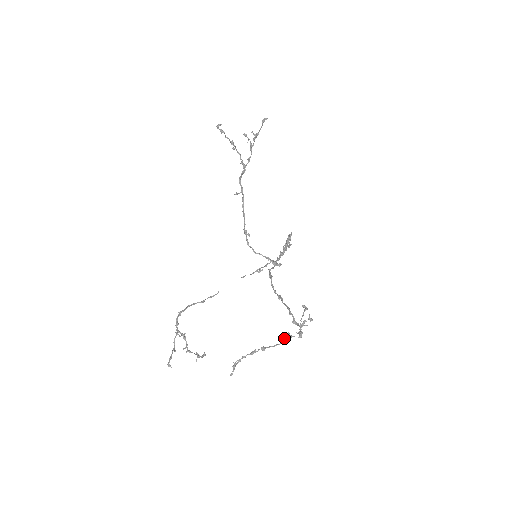
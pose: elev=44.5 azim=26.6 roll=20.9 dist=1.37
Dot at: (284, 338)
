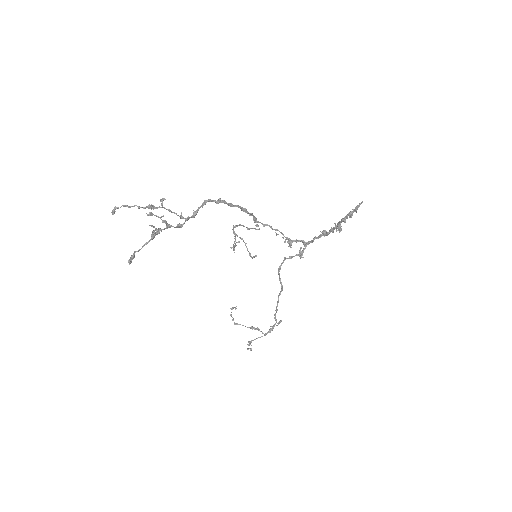
Dot at: (252, 328)
